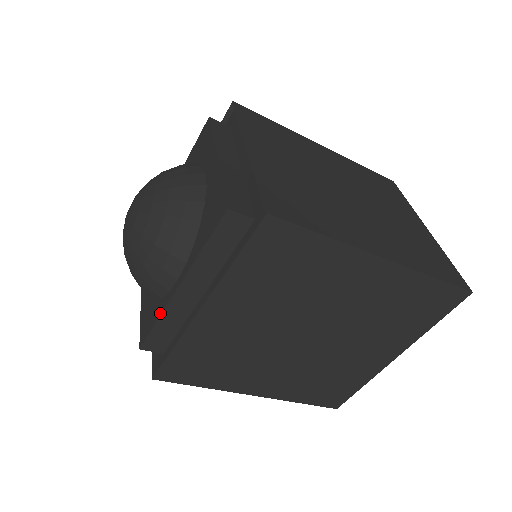
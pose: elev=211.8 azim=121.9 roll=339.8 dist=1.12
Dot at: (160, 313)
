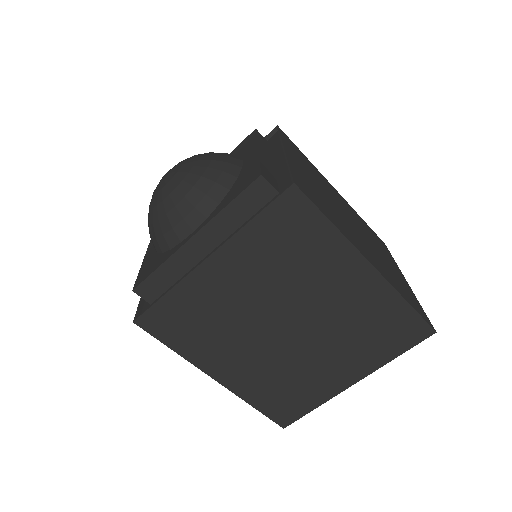
Dot at: (166, 259)
